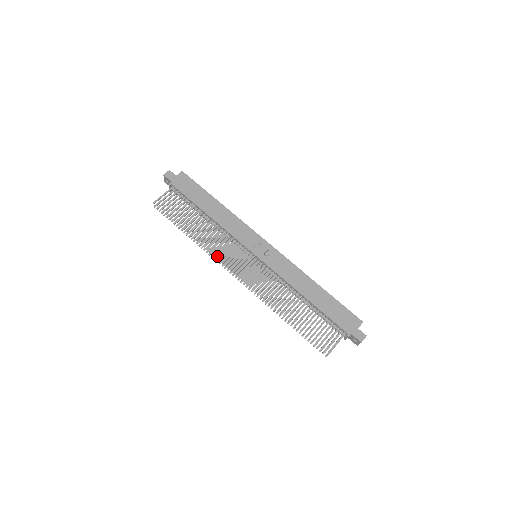
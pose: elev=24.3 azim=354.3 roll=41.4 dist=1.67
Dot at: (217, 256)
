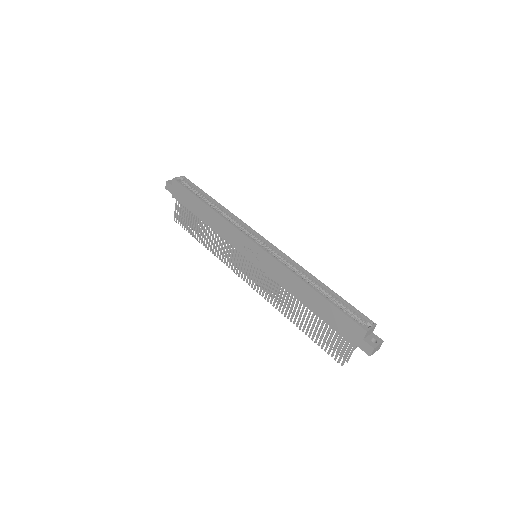
Dot at: (232, 260)
